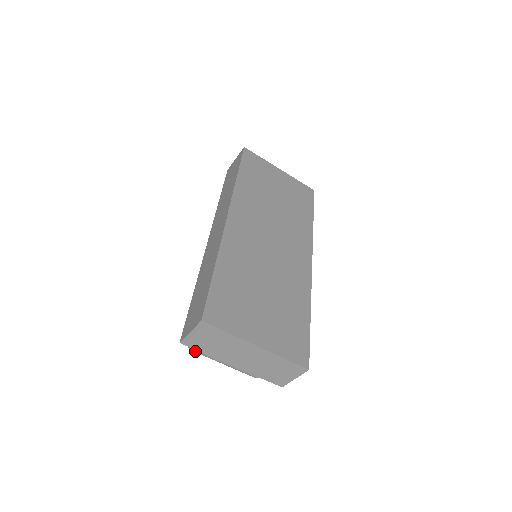
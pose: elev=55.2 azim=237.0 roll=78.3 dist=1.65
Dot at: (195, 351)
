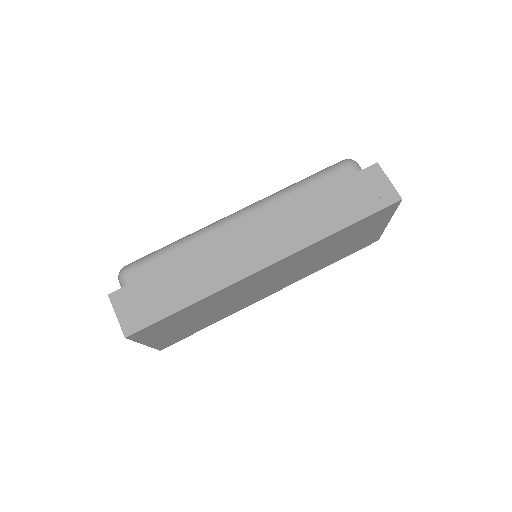
Dot at: occluded
